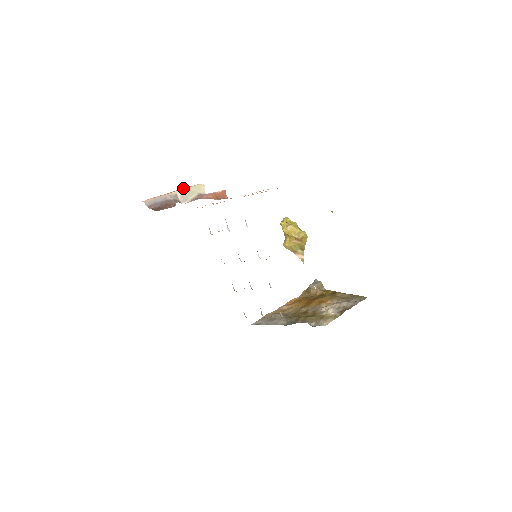
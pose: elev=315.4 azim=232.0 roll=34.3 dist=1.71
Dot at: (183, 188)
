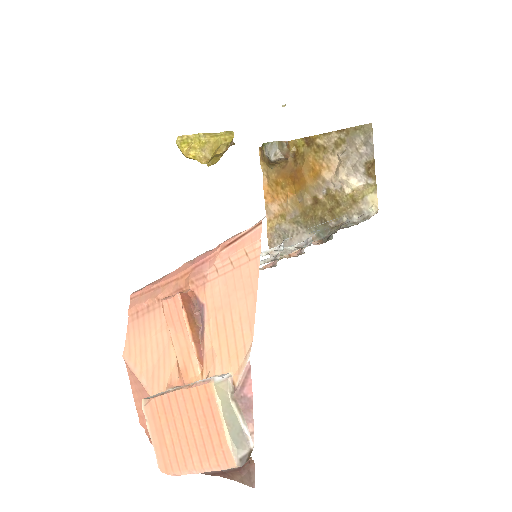
Dot at: (226, 438)
